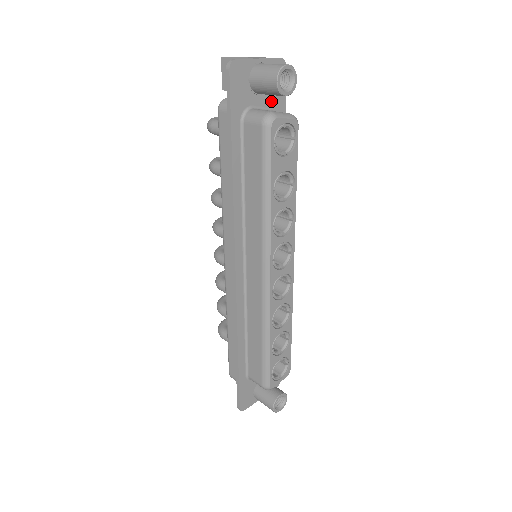
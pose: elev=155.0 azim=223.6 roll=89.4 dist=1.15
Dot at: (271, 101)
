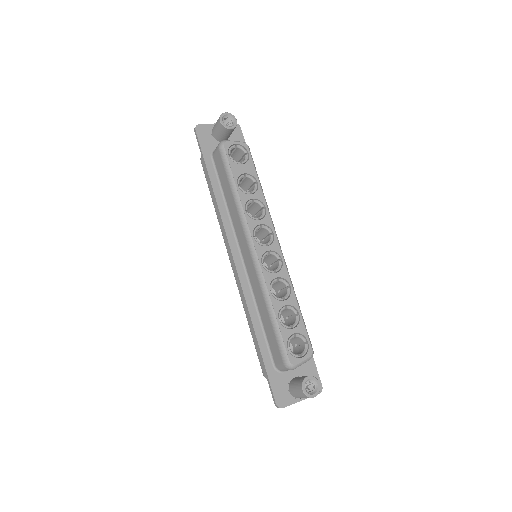
Dot at: occluded
